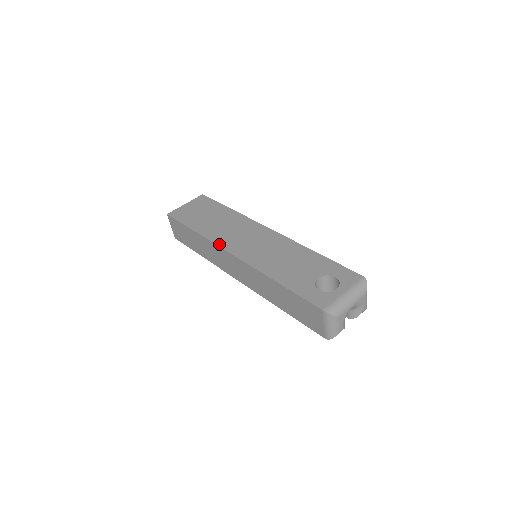
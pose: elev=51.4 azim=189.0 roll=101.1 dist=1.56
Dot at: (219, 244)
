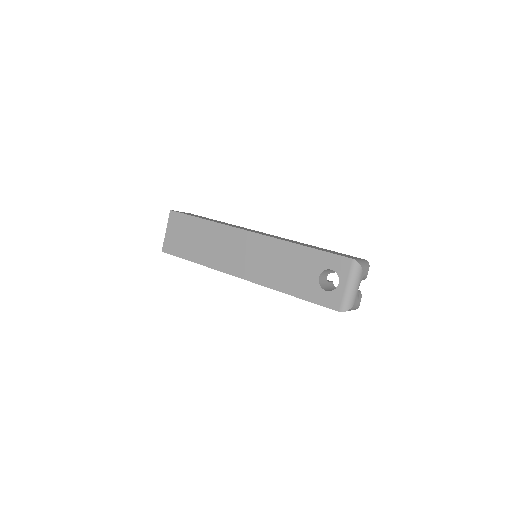
Dot at: (223, 271)
